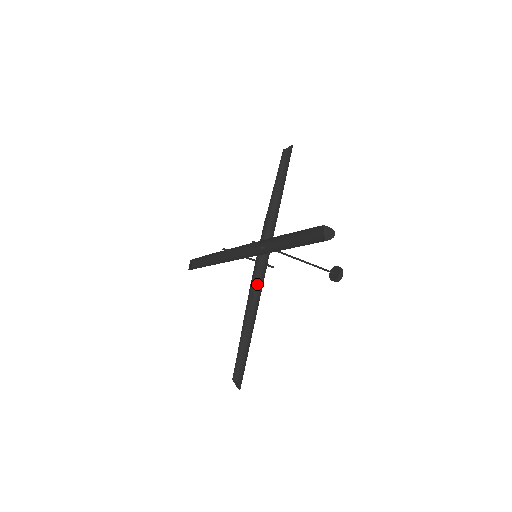
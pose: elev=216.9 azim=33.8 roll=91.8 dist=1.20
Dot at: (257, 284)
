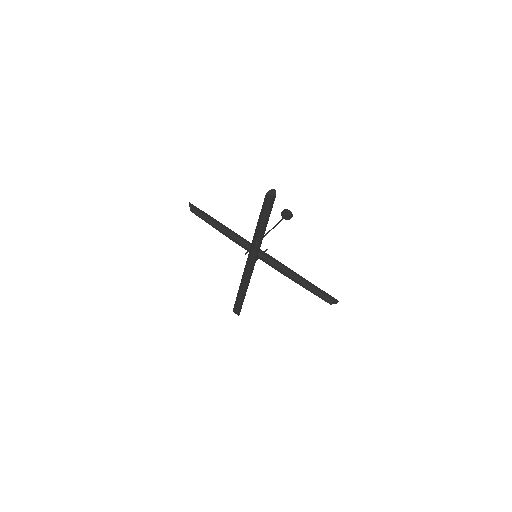
Dot at: (275, 263)
